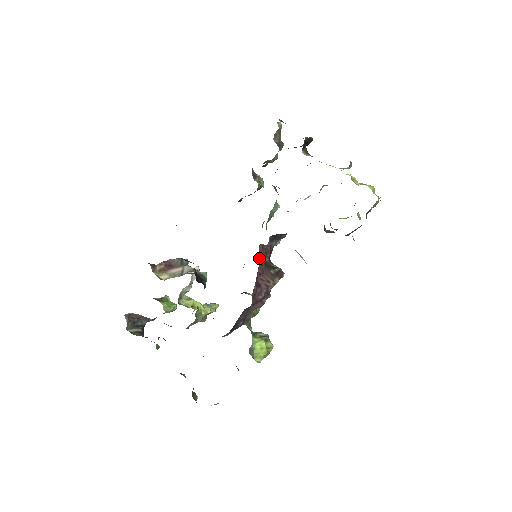
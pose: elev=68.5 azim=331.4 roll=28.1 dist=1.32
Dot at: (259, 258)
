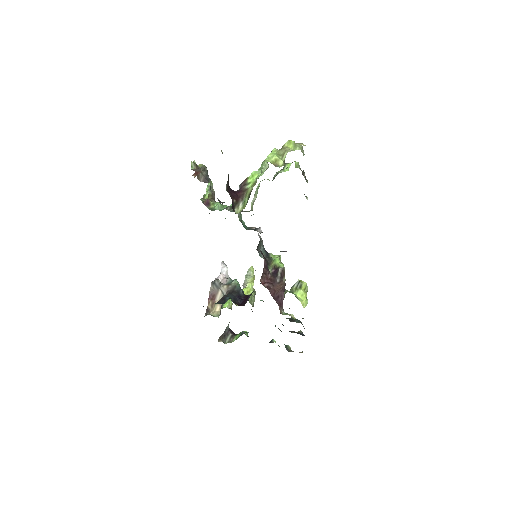
Dot at: occluded
